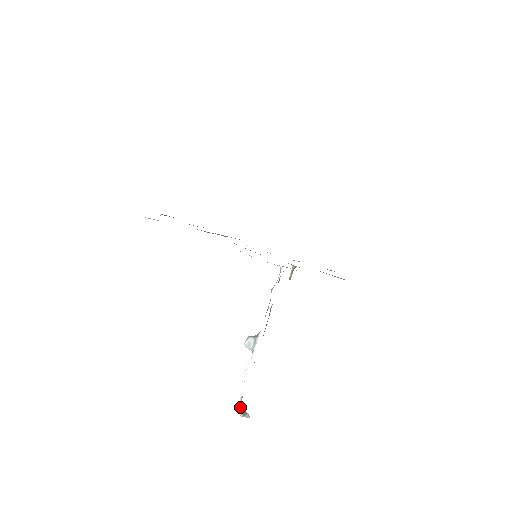
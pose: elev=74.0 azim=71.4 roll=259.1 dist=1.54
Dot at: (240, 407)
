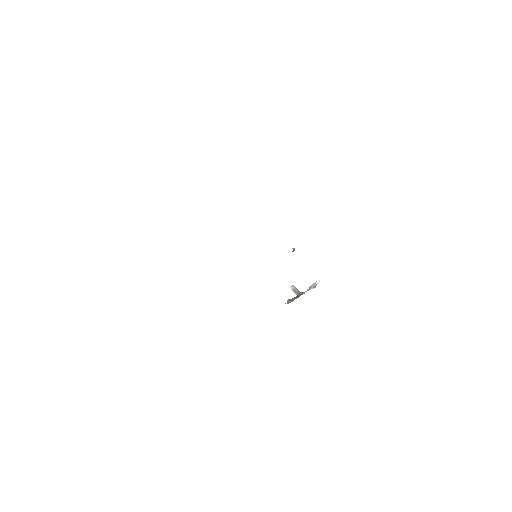
Dot at: occluded
